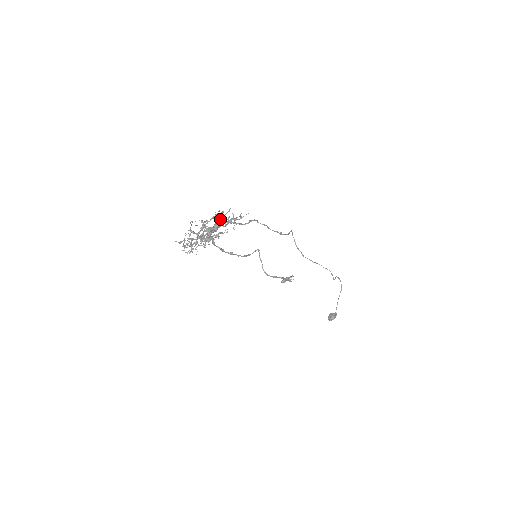
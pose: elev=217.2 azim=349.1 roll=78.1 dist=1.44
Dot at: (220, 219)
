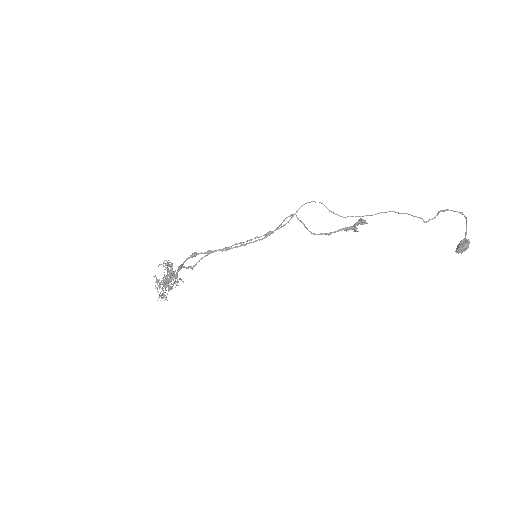
Dot at: (155, 285)
